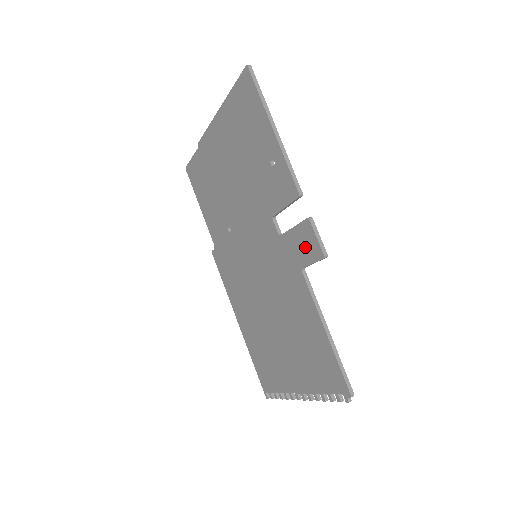
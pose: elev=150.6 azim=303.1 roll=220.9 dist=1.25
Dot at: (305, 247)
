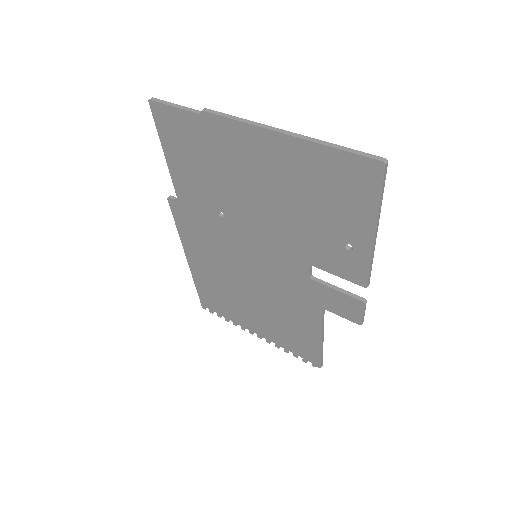
Dot at: (342, 307)
